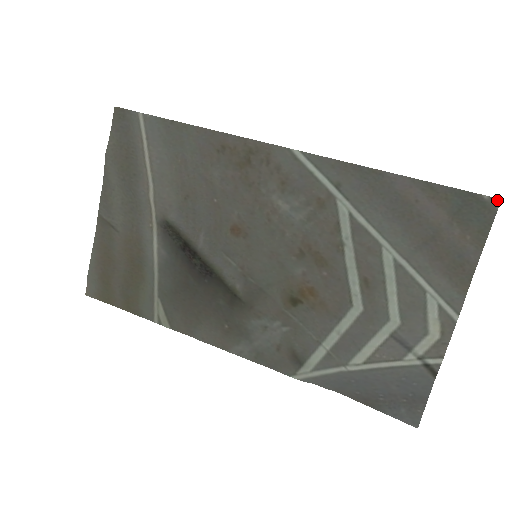
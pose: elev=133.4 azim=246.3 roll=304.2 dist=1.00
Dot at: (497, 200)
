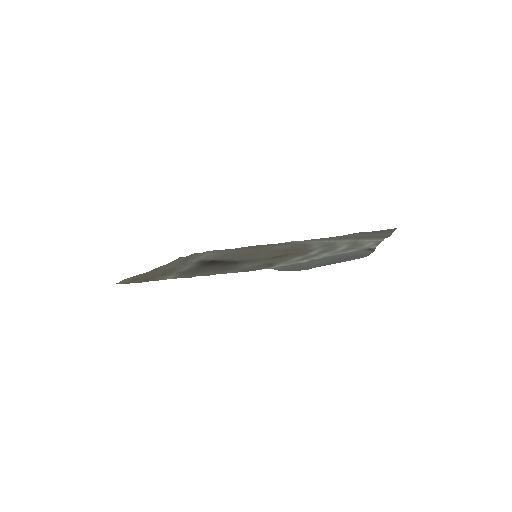
Dot at: (395, 228)
